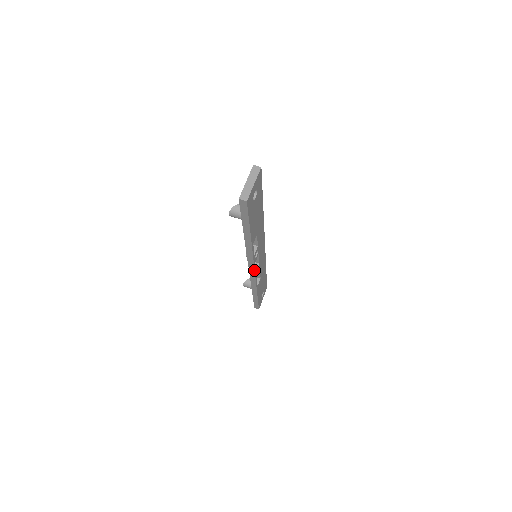
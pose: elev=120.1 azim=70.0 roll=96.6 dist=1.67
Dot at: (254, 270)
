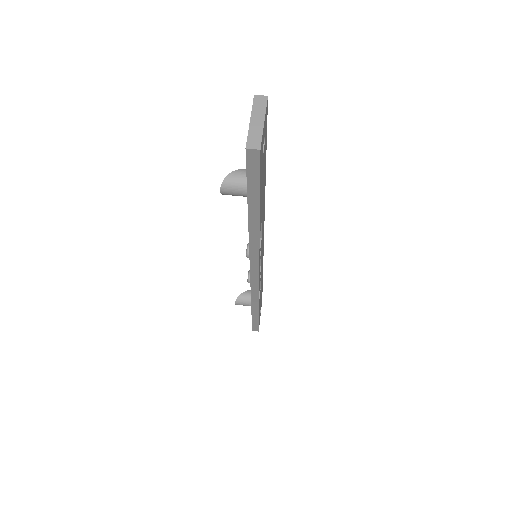
Dot at: (258, 276)
